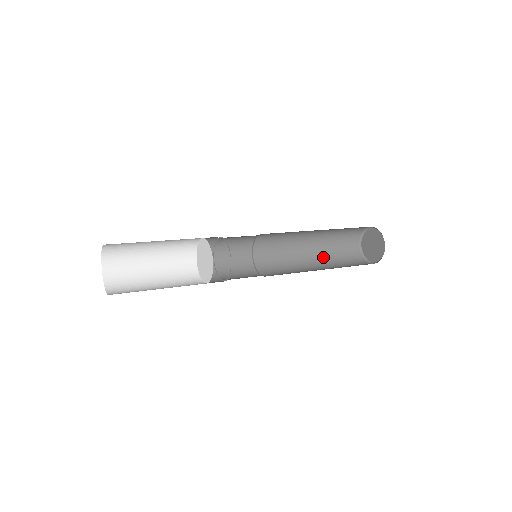
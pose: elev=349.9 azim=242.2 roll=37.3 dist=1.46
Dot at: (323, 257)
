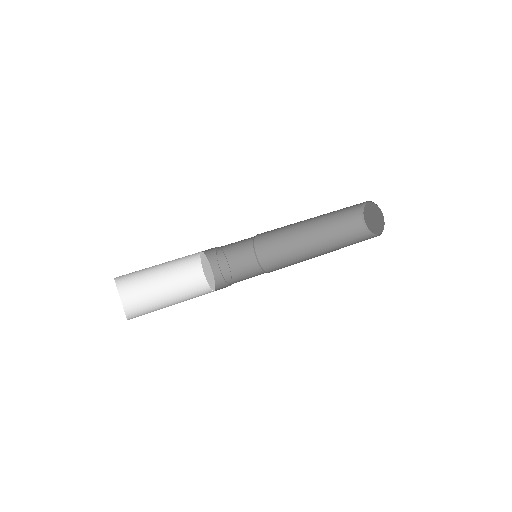
Dot at: (323, 229)
